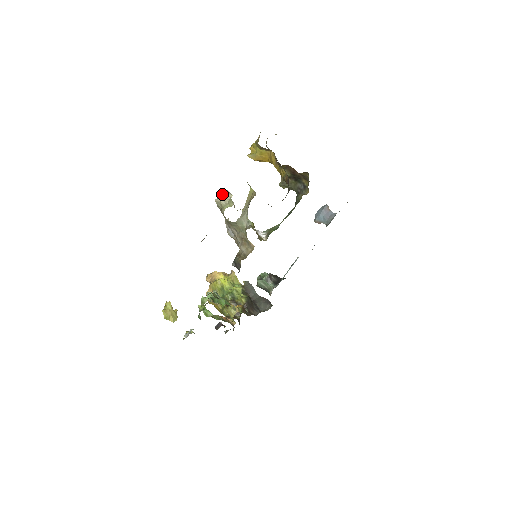
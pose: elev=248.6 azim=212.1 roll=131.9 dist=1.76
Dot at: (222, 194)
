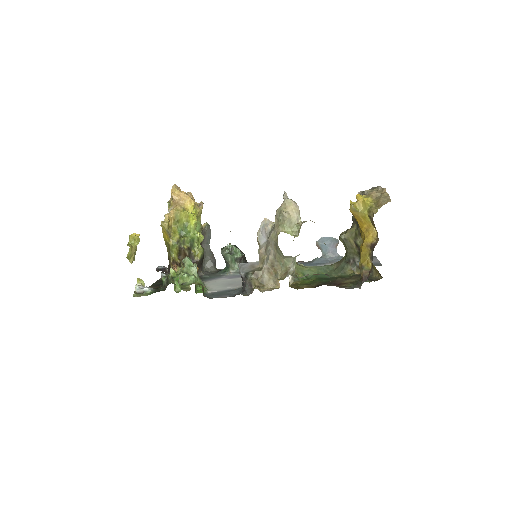
Dot at: (293, 209)
